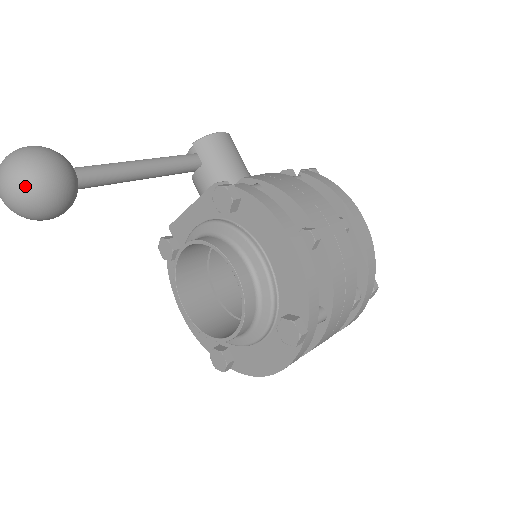
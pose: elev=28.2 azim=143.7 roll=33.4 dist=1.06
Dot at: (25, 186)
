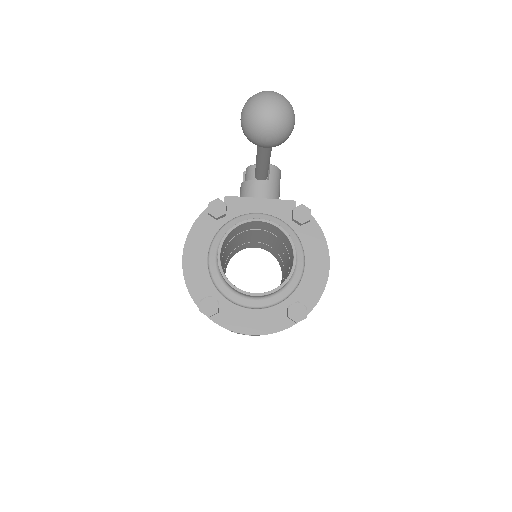
Dot at: (287, 122)
